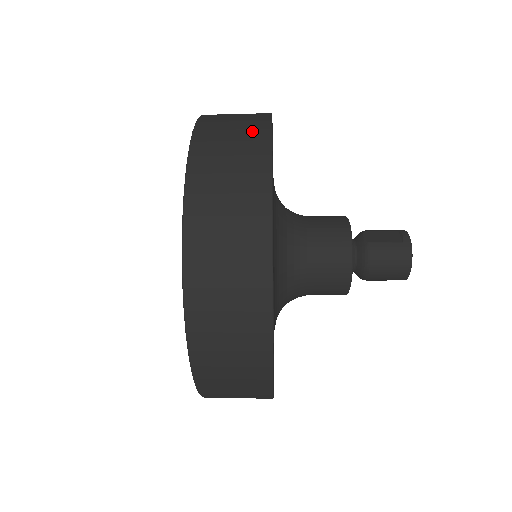
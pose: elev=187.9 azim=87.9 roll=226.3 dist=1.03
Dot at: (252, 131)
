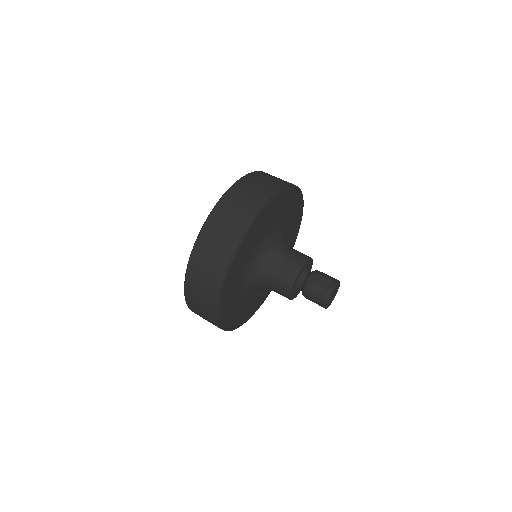
Dot at: (248, 209)
